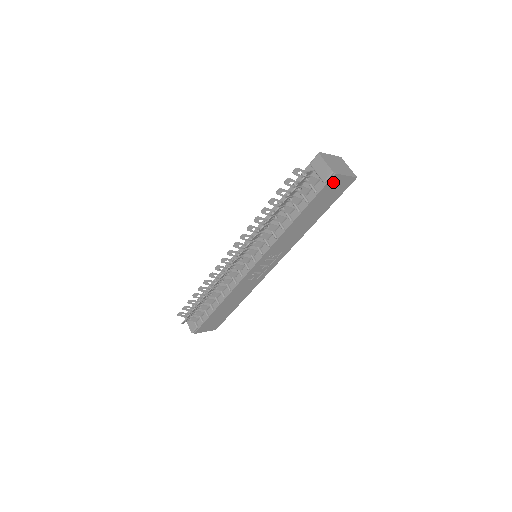
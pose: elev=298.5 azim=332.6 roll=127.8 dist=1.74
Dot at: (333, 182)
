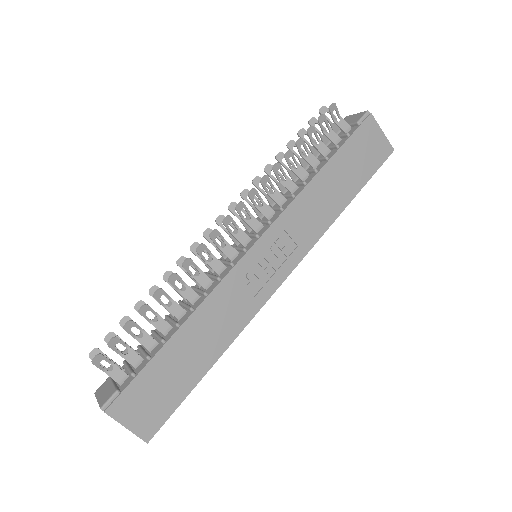
Dot at: (368, 130)
